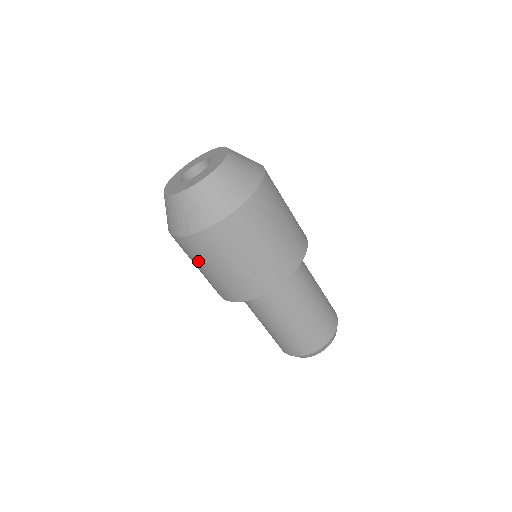
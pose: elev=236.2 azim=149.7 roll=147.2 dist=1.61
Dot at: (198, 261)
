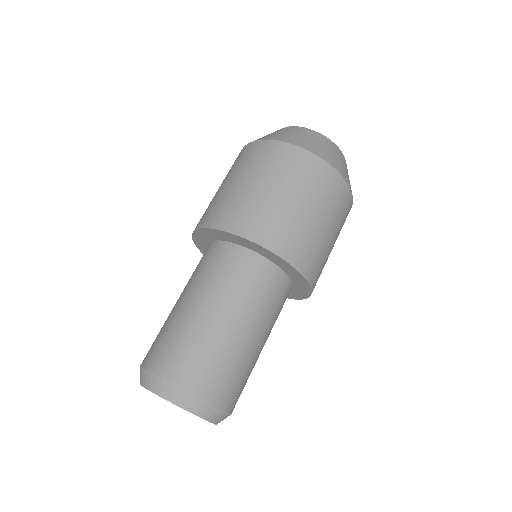
Dot at: occluded
